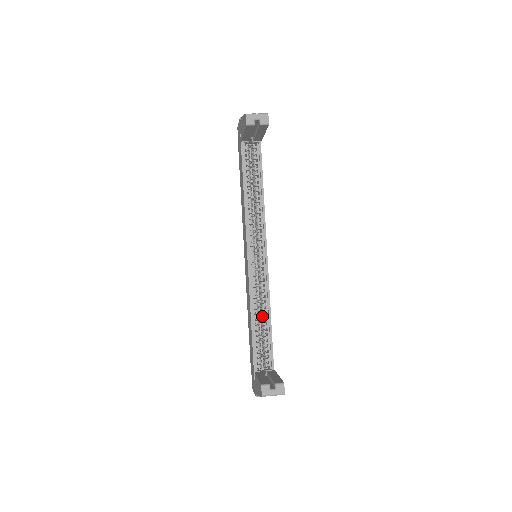
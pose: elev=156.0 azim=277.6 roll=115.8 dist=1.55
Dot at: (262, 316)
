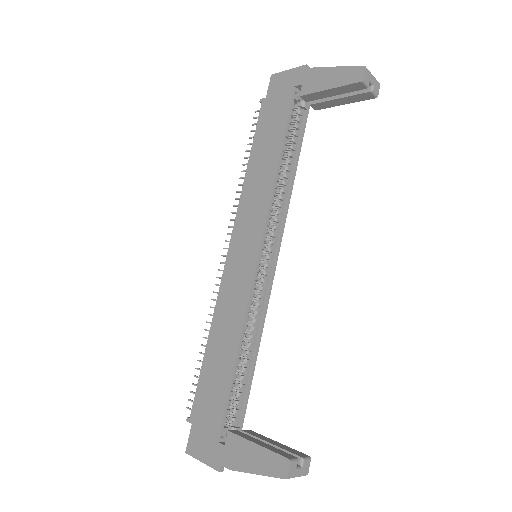
Dot at: (247, 345)
